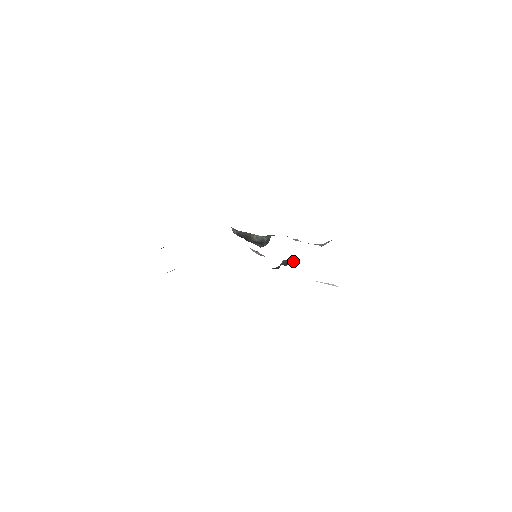
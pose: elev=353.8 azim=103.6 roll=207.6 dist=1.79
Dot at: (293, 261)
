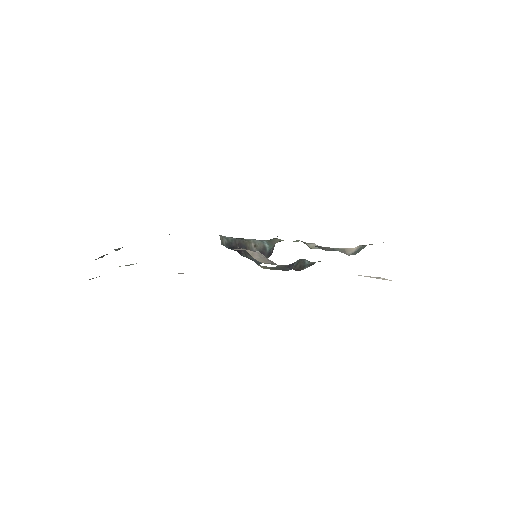
Dot at: (312, 262)
